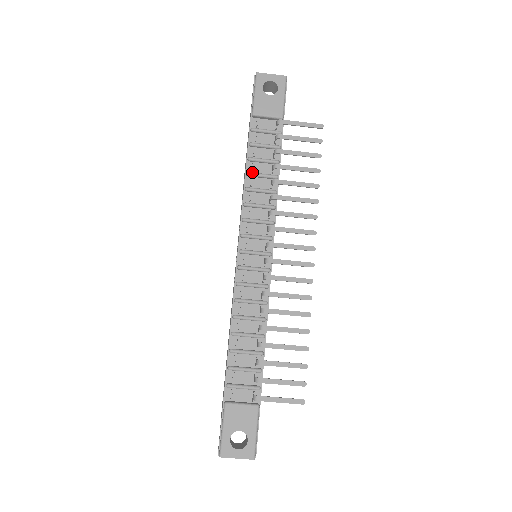
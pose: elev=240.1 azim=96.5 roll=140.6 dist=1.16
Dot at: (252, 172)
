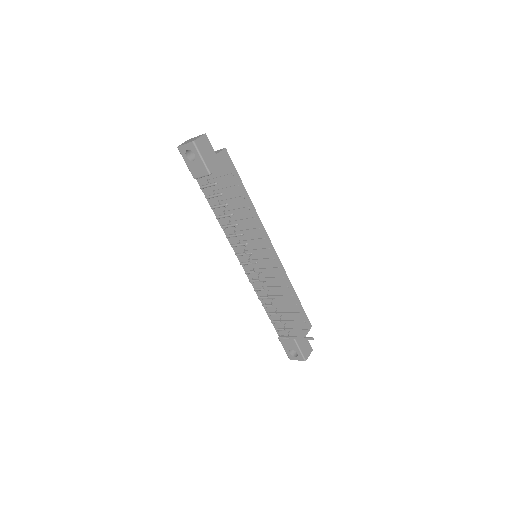
Dot at: (218, 216)
